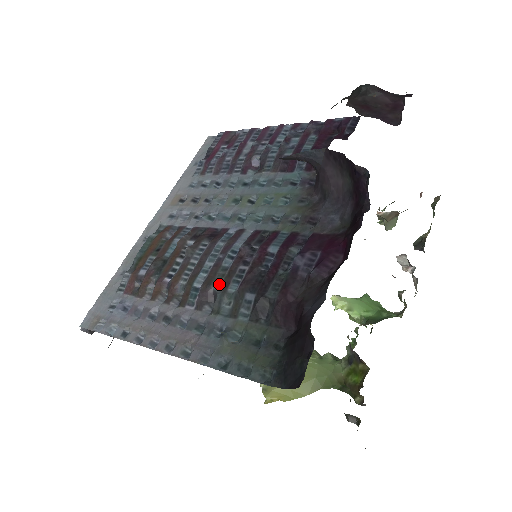
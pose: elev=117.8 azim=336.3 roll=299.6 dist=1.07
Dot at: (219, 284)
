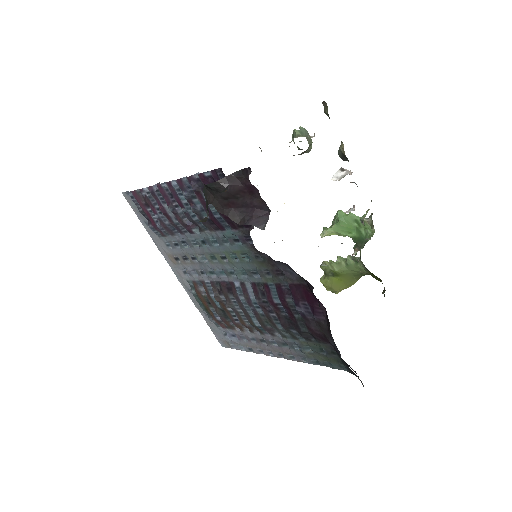
Dot at: (270, 325)
